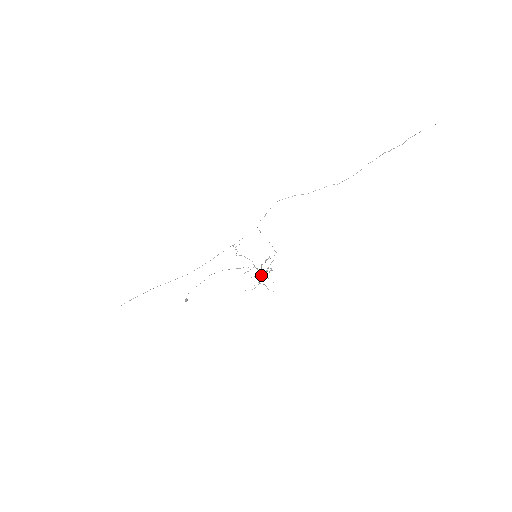
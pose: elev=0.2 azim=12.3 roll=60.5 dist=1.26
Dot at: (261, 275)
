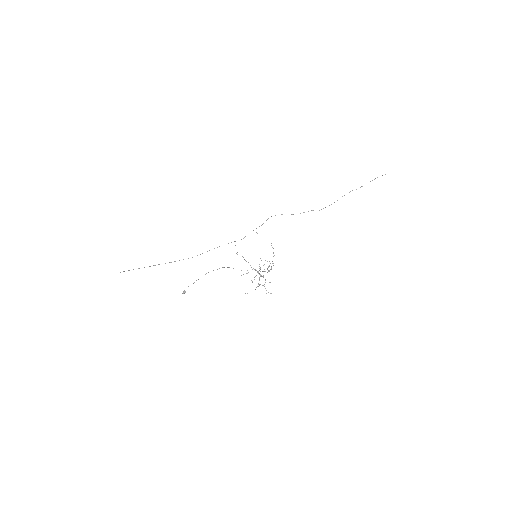
Dot at: (261, 275)
